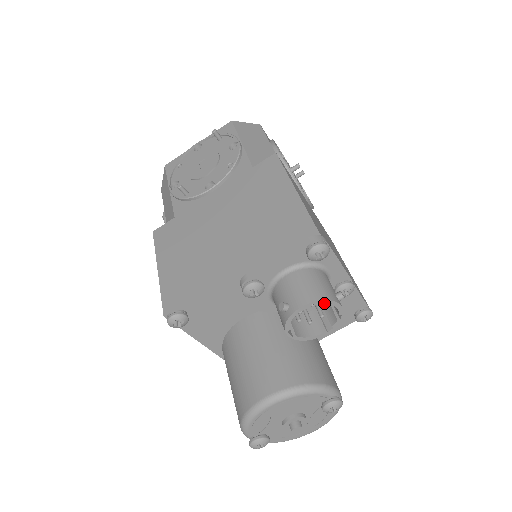
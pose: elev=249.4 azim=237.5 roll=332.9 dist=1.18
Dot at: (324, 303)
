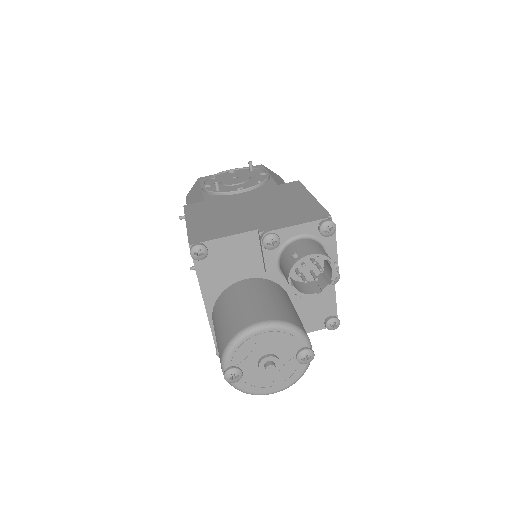
Dot at: occluded
